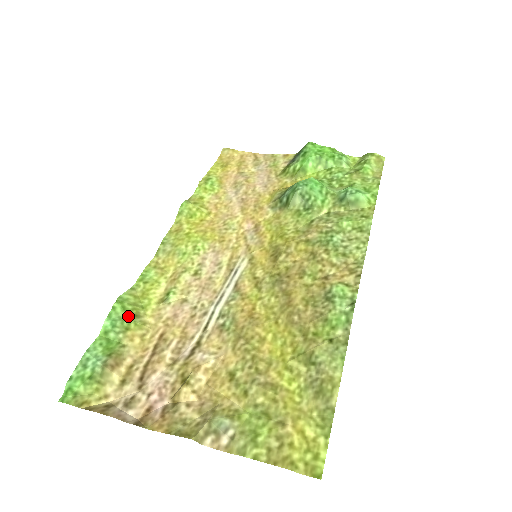
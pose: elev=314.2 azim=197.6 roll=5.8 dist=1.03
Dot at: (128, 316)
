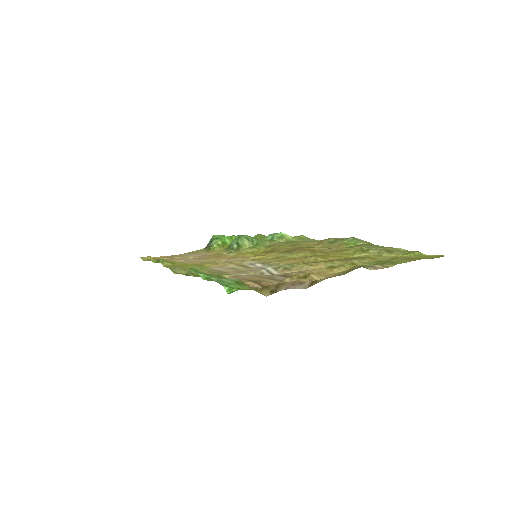
Dot at: (211, 274)
